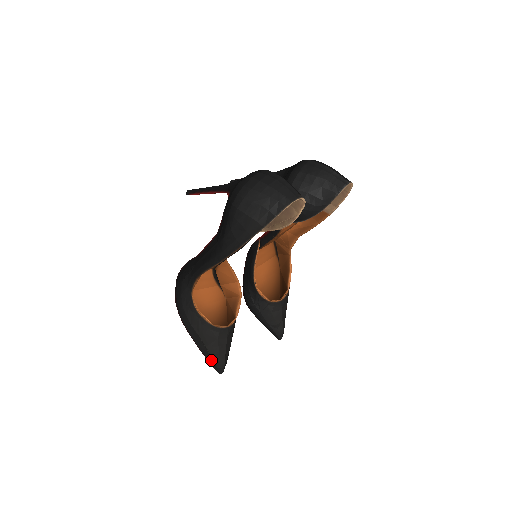
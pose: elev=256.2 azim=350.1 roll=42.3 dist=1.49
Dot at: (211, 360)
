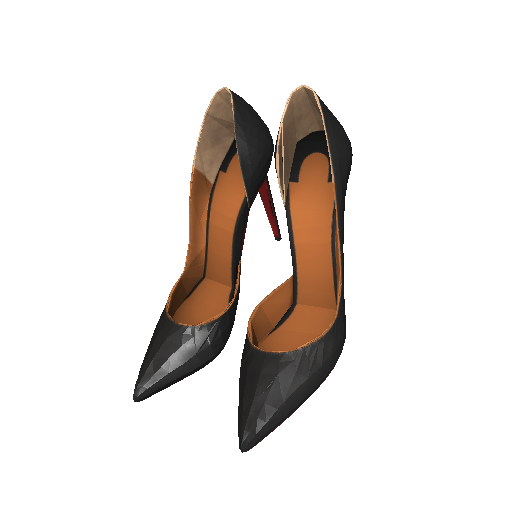
Dot at: occluded
